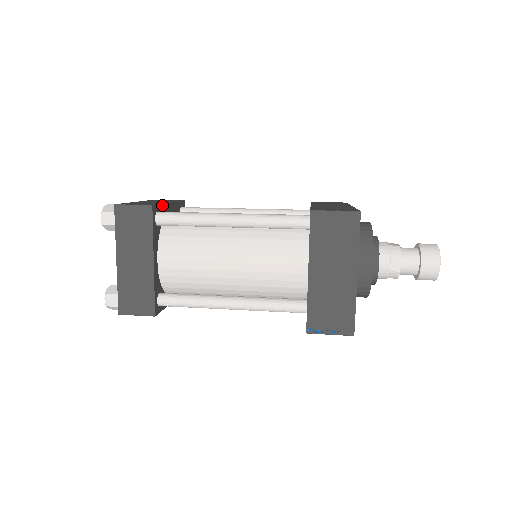
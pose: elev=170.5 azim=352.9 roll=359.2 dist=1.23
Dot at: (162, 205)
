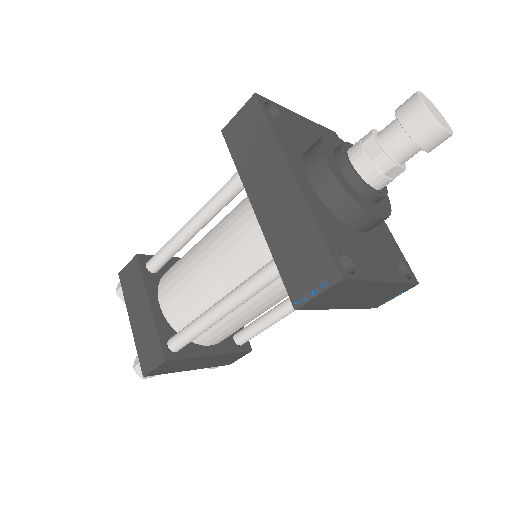
Dot at: (158, 331)
